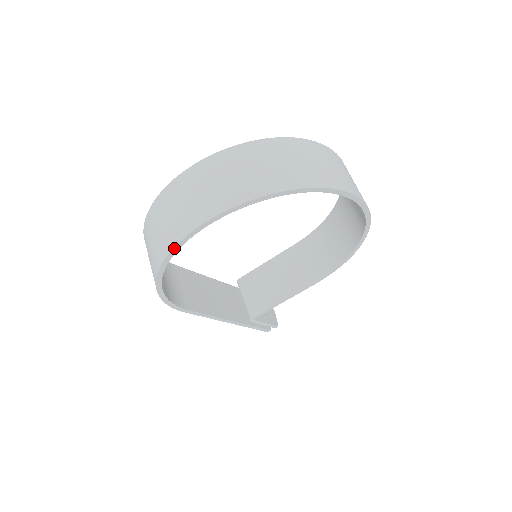
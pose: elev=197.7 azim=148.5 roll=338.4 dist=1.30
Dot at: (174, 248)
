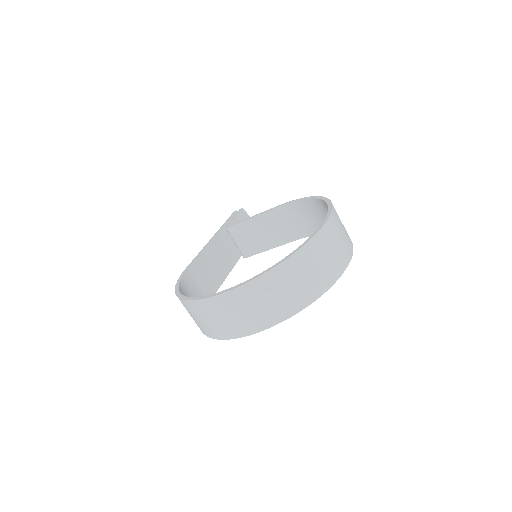
Dot at: (223, 339)
